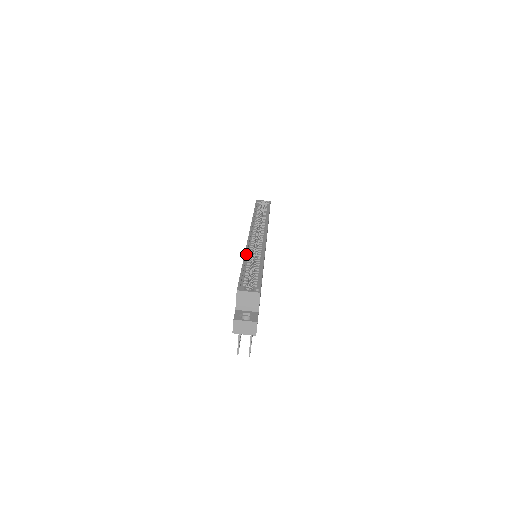
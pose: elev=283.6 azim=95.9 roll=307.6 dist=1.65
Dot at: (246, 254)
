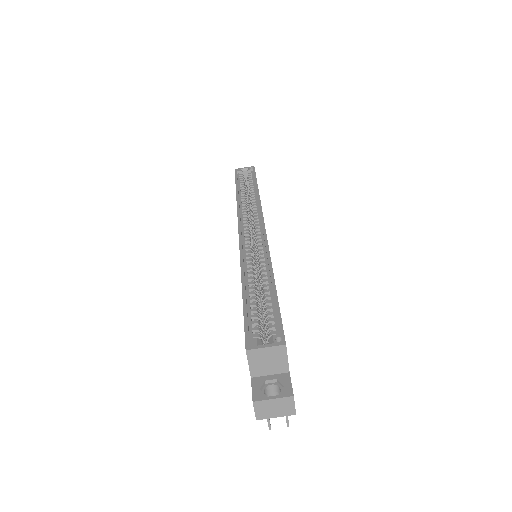
Dot at: (243, 268)
